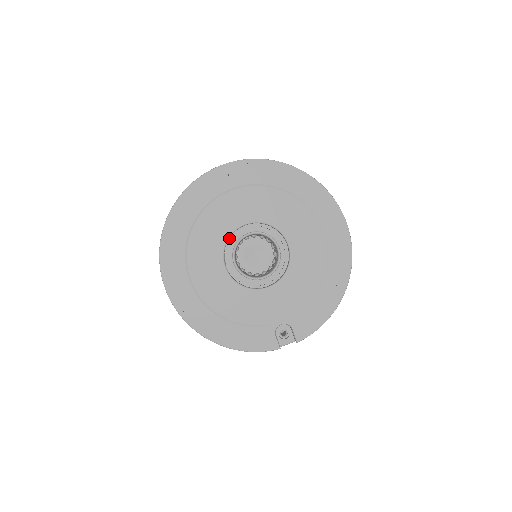
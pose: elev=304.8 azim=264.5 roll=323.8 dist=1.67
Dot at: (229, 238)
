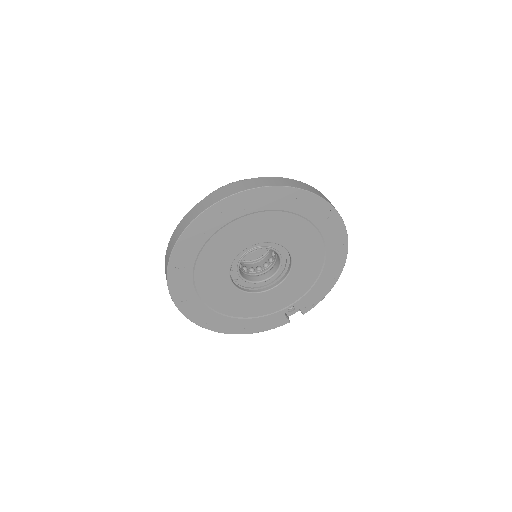
Dot at: occluded
